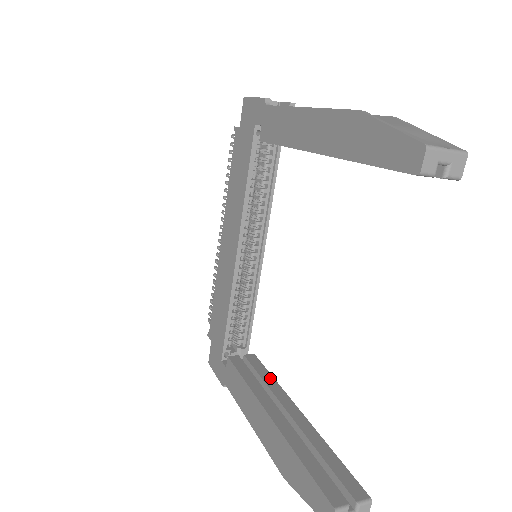
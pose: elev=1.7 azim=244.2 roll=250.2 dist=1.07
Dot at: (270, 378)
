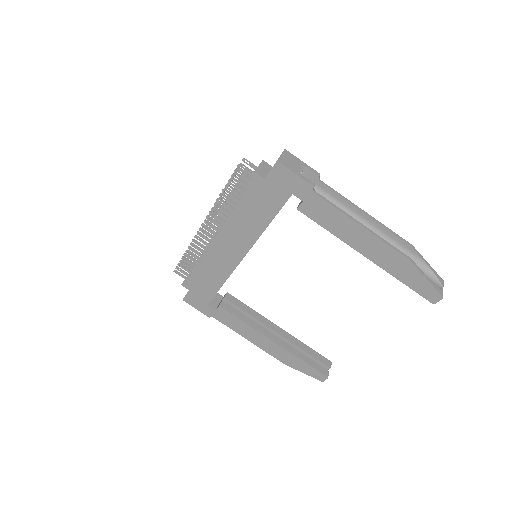
Dot at: (252, 311)
